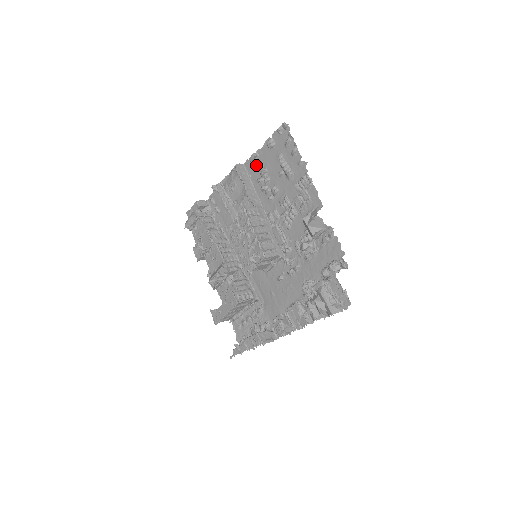
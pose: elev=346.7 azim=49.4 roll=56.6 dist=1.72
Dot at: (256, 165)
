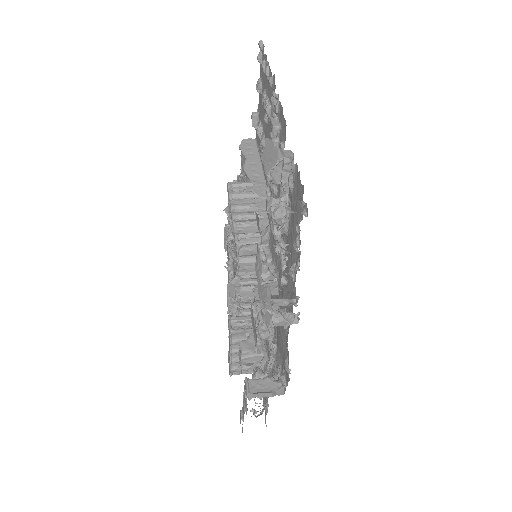
Dot at: occluded
